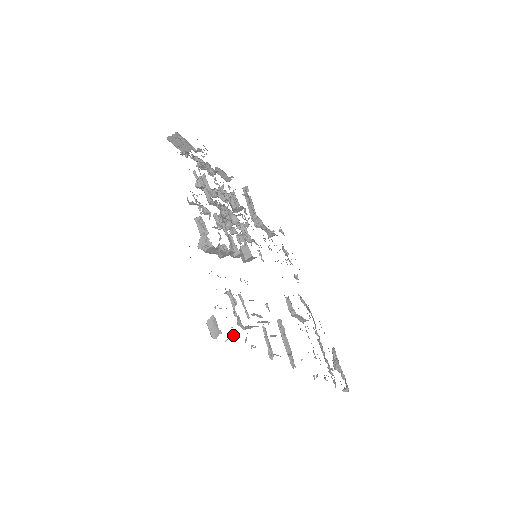
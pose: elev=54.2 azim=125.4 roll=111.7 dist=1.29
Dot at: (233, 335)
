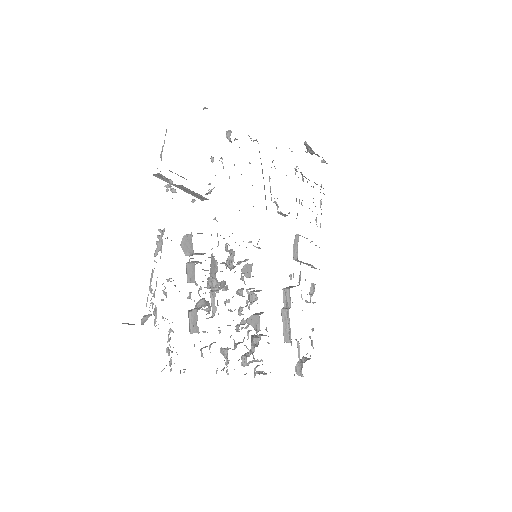
Dot at: occluded
